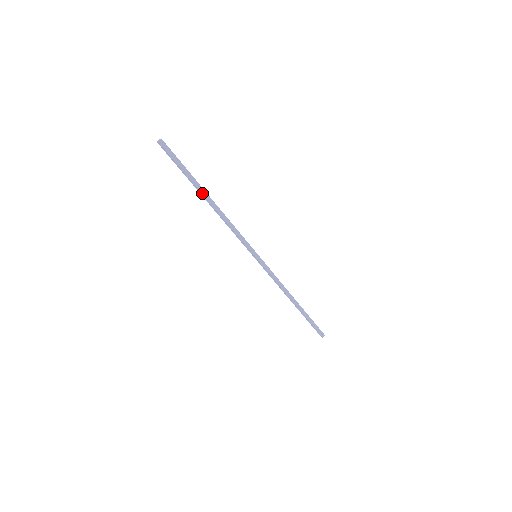
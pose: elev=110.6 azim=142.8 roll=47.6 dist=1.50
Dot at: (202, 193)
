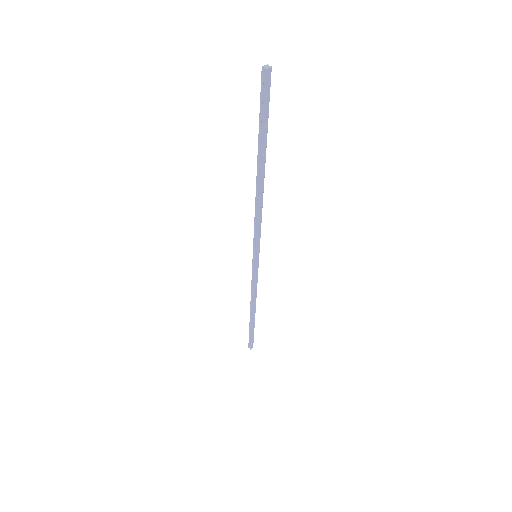
Dot at: (261, 164)
